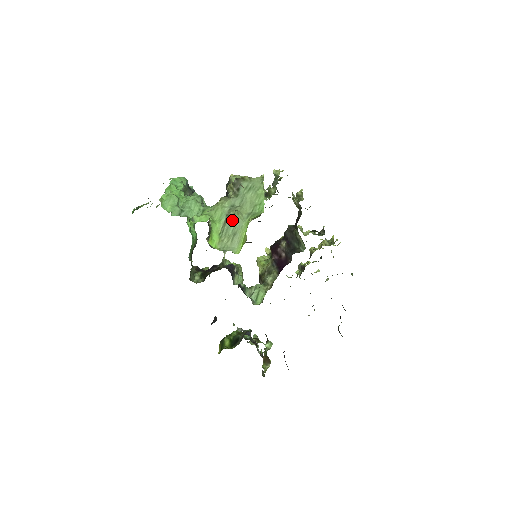
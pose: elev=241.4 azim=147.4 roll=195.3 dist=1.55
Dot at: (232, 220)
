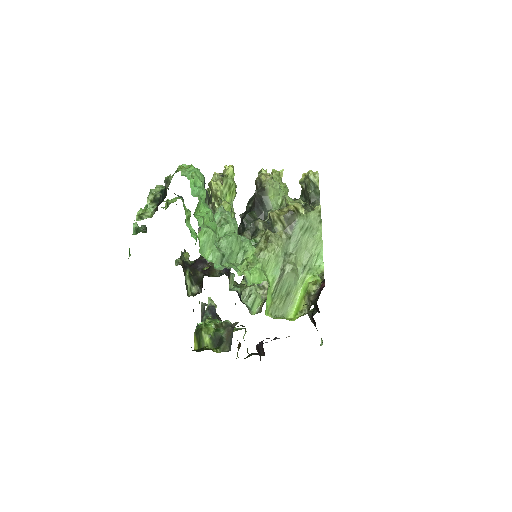
Dot at: (287, 277)
